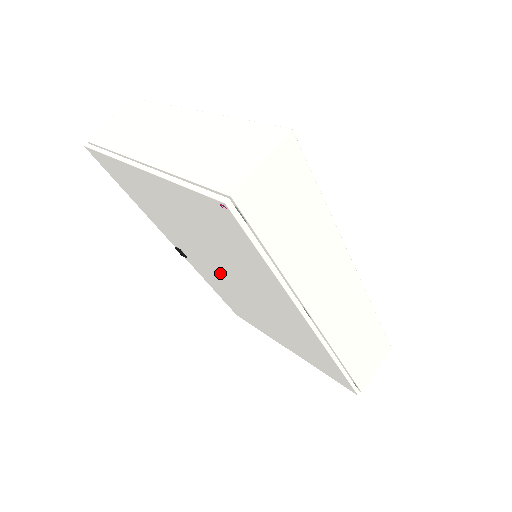
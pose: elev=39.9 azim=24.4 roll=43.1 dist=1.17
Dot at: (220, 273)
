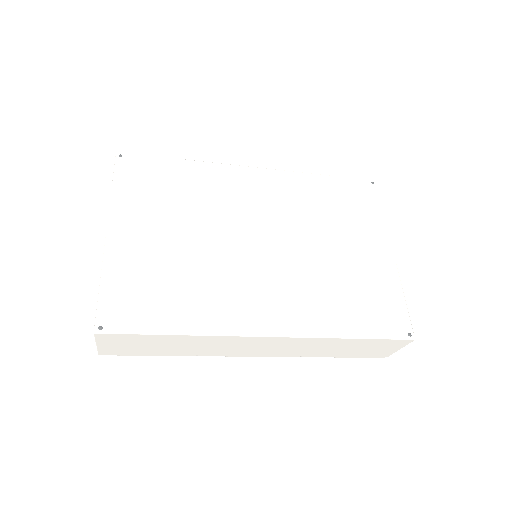
Dot at: occluded
